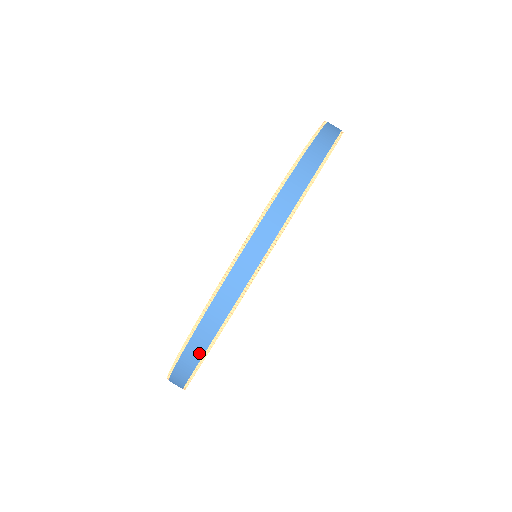
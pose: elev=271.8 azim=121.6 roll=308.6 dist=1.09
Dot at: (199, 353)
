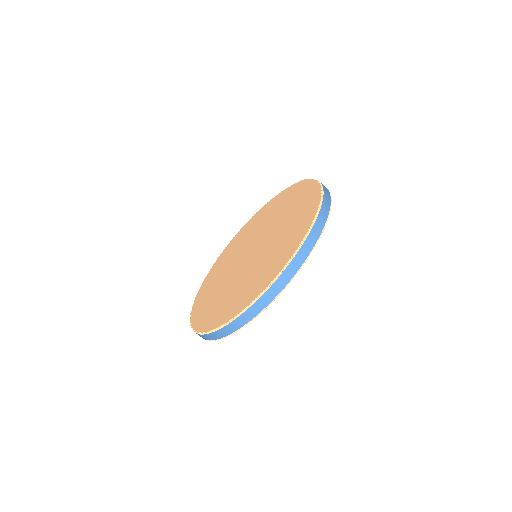
Dot at: occluded
